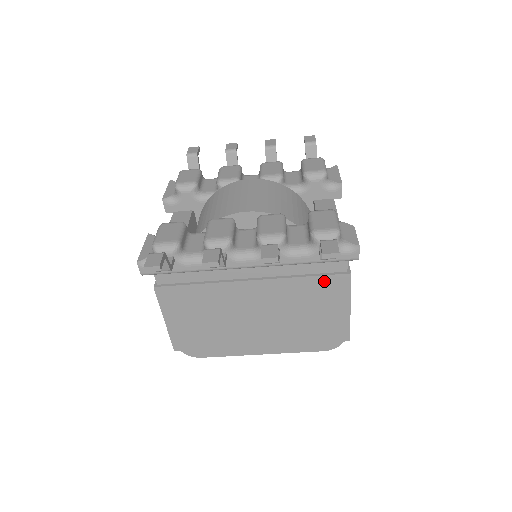
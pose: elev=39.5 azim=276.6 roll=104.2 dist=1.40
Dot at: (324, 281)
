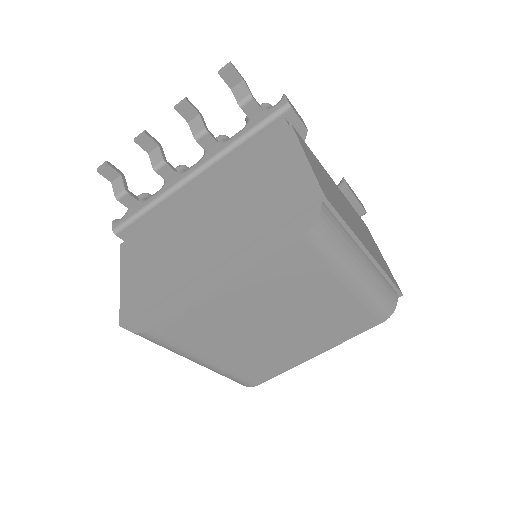
Dot at: (267, 147)
